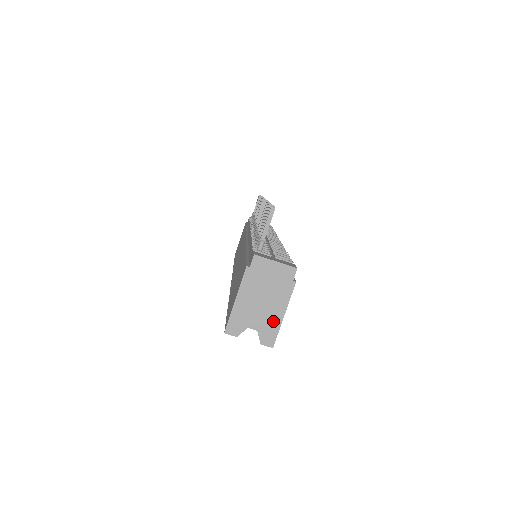
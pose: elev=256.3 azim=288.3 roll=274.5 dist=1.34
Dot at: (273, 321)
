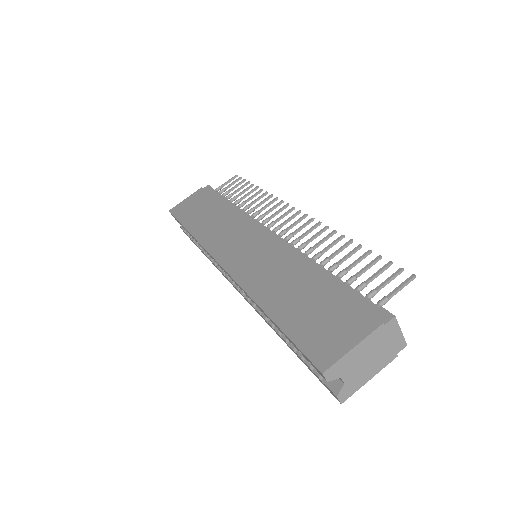
Dot at: (360, 381)
